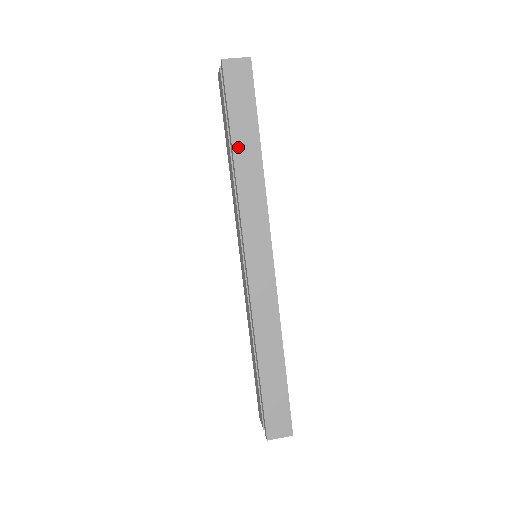
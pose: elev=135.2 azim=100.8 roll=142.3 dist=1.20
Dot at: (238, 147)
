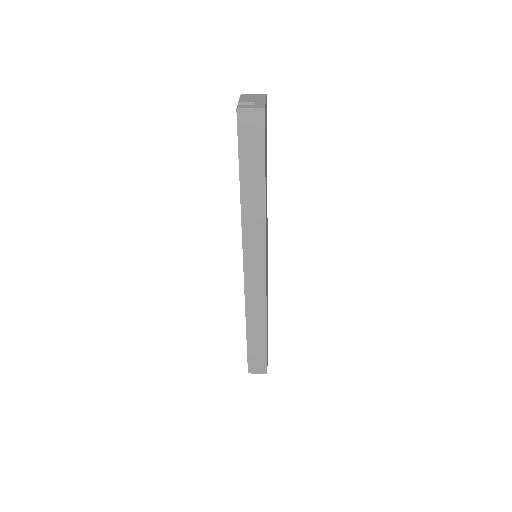
Dot at: (245, 185)
